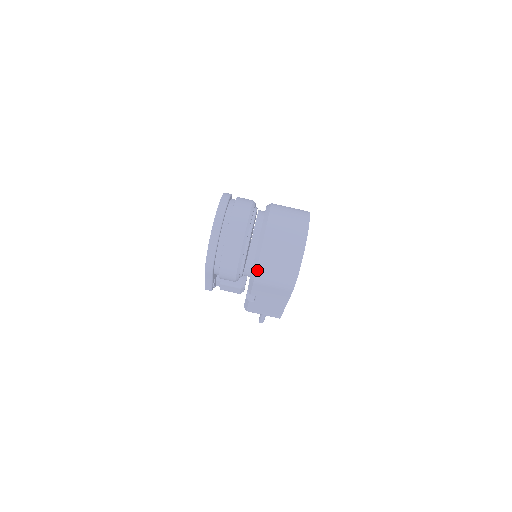
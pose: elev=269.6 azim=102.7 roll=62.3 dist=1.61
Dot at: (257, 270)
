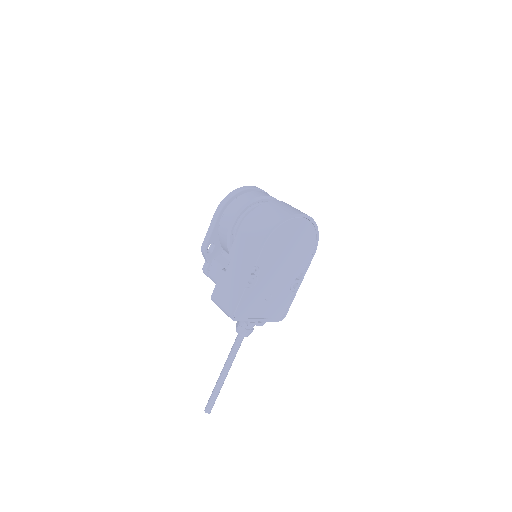
Dot at: (250, 214)
